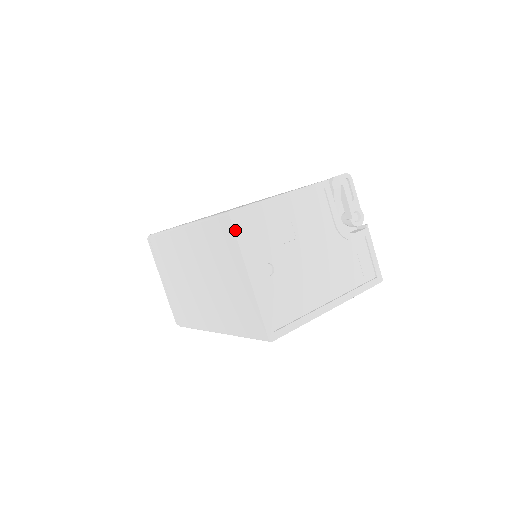
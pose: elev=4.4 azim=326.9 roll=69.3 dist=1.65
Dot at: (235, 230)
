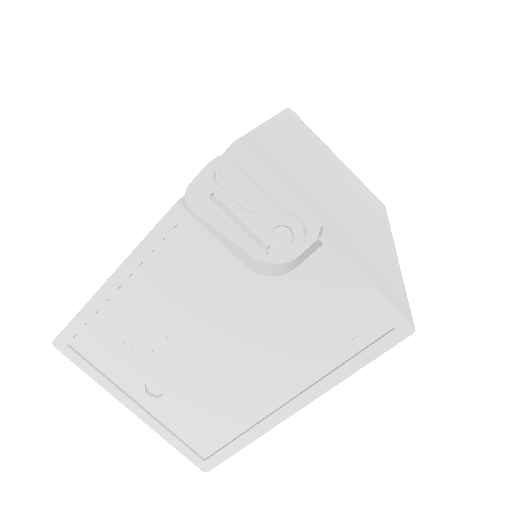
Dot at: (75, 362)
